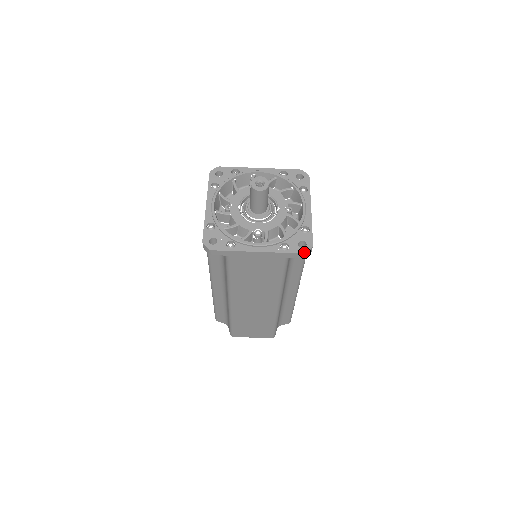
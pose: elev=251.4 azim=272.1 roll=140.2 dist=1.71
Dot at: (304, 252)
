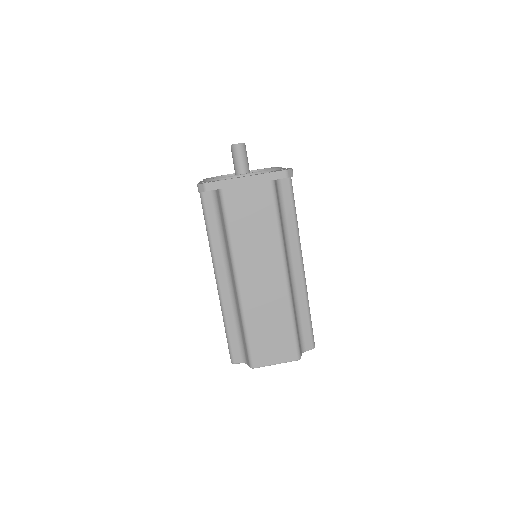
Dot at: (285, 170)
